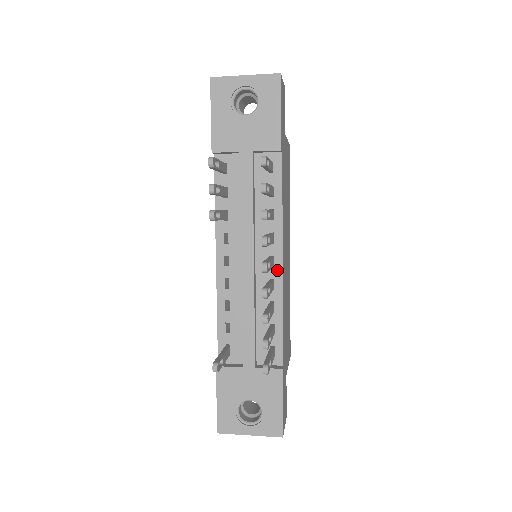
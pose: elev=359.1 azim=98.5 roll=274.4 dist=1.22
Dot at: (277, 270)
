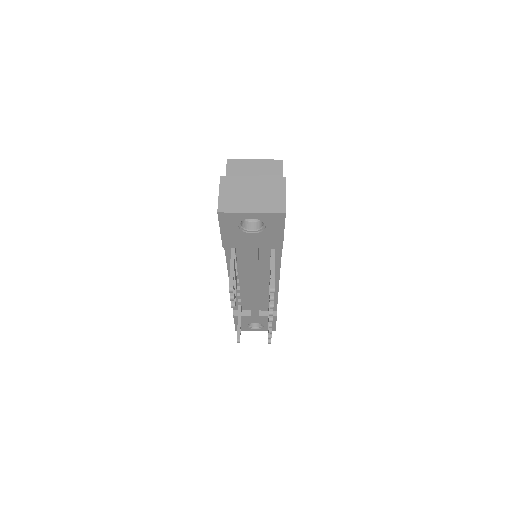
Dot at: (275, 284)
